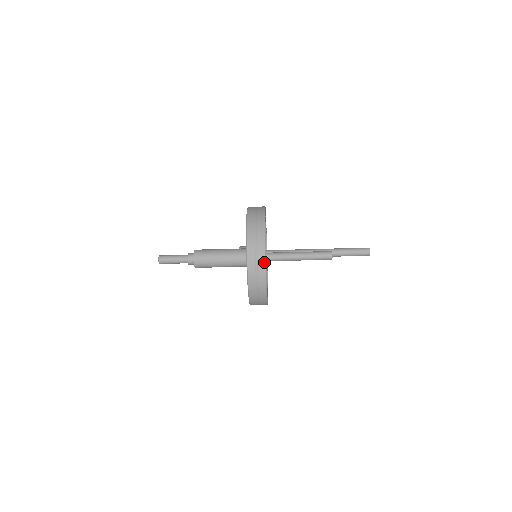
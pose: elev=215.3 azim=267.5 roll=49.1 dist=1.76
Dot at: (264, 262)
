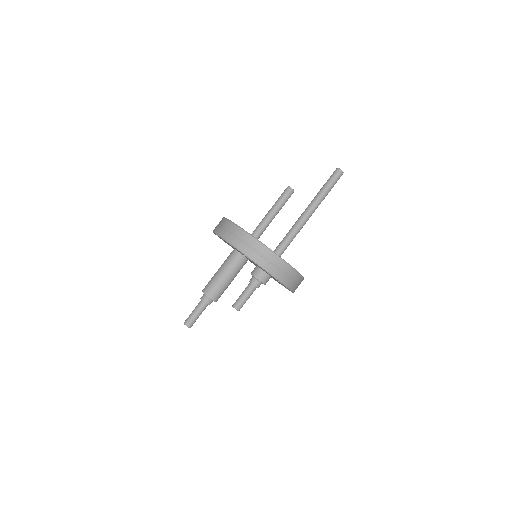
Dot at: occluded
